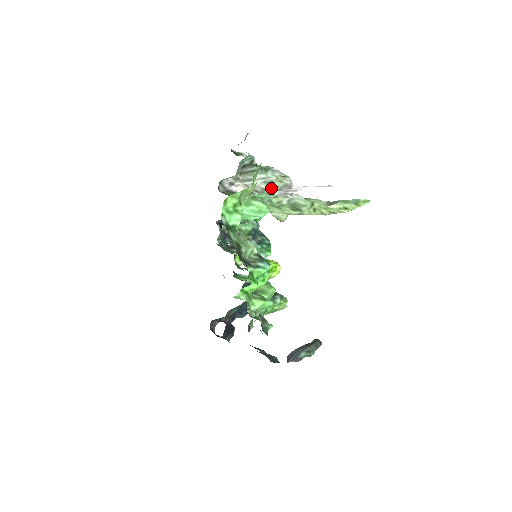
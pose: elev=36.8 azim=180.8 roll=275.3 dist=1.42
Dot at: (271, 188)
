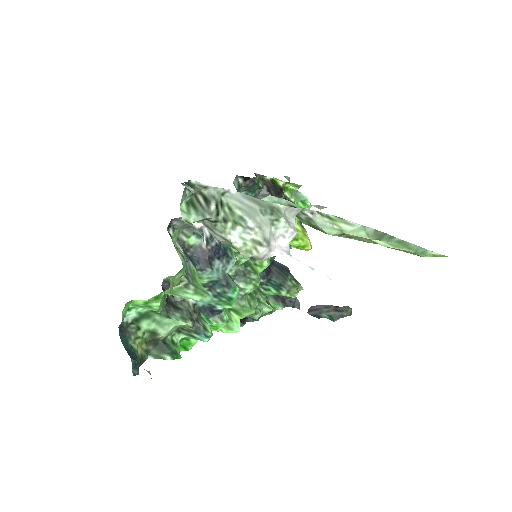
Dot at: (237, 250)
